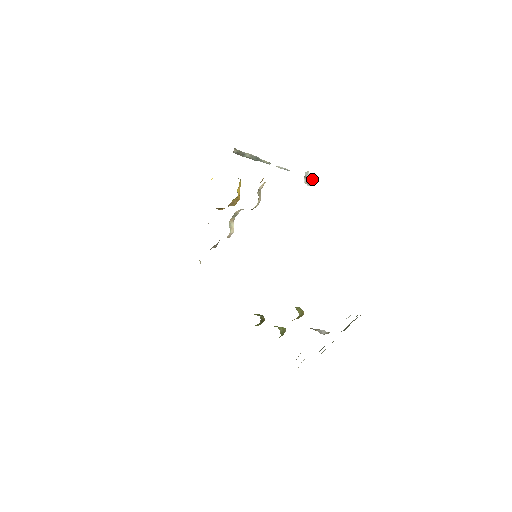
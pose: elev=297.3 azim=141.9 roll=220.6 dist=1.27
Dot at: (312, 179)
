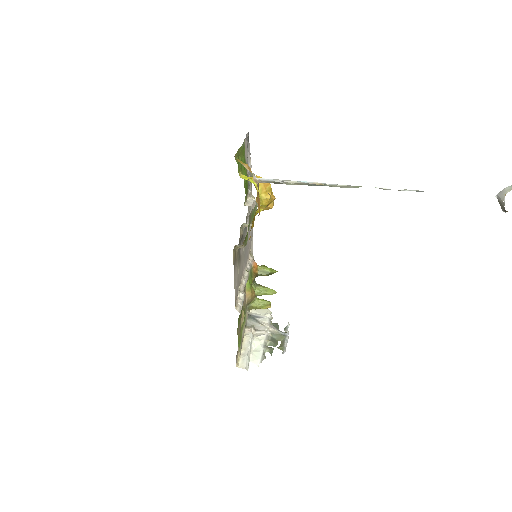
Dot at: (501, 205)
